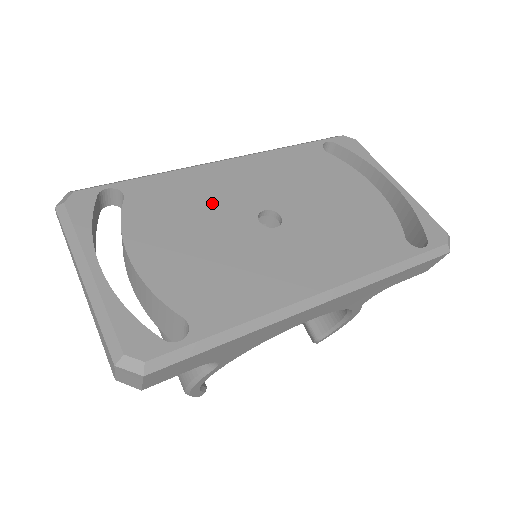
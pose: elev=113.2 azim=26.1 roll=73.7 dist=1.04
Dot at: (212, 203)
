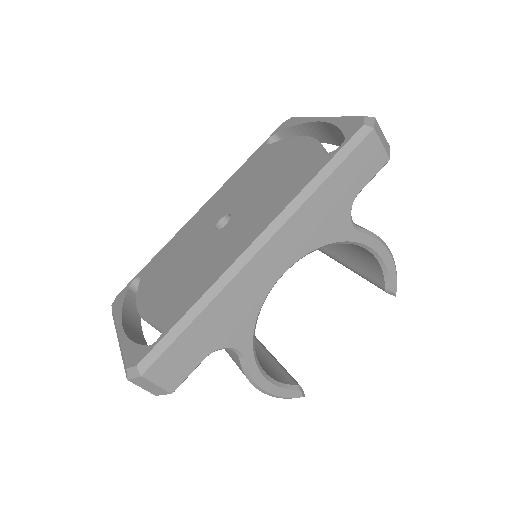
Dot at: (188, 242)
